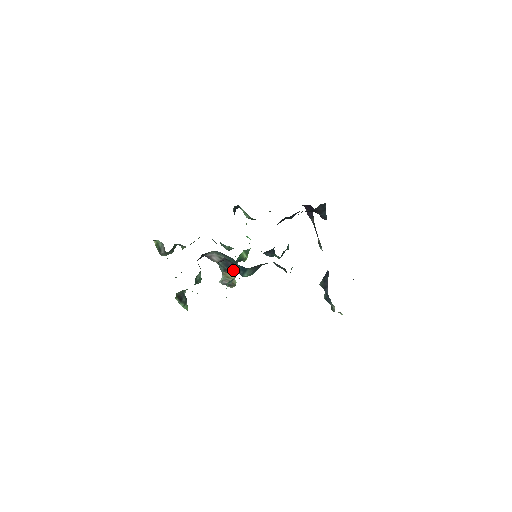
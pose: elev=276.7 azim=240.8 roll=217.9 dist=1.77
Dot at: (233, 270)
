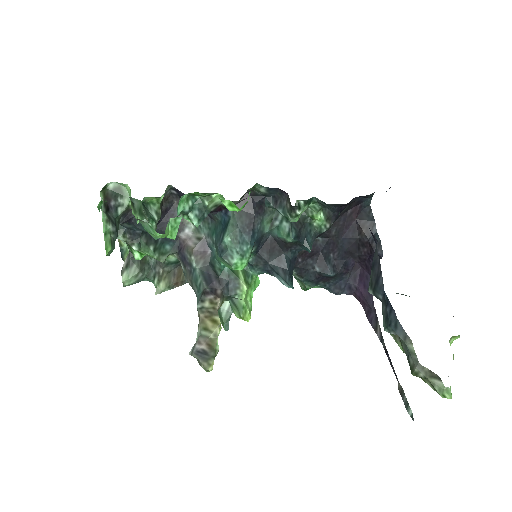
Dot at: (216, 297)
